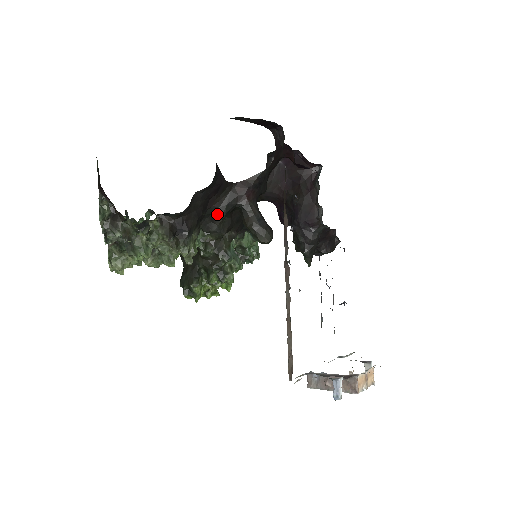
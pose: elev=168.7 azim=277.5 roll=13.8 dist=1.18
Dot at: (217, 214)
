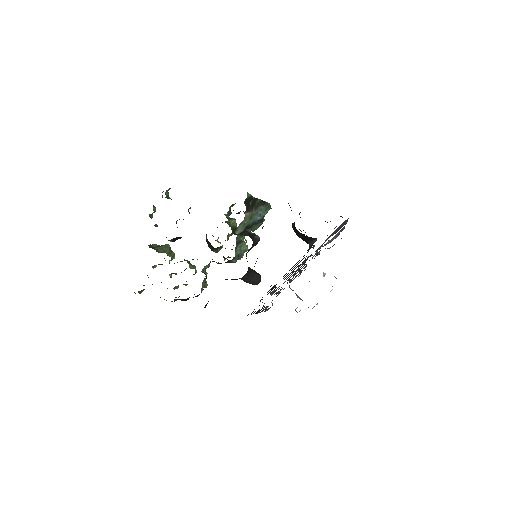
Dot at: occluded
